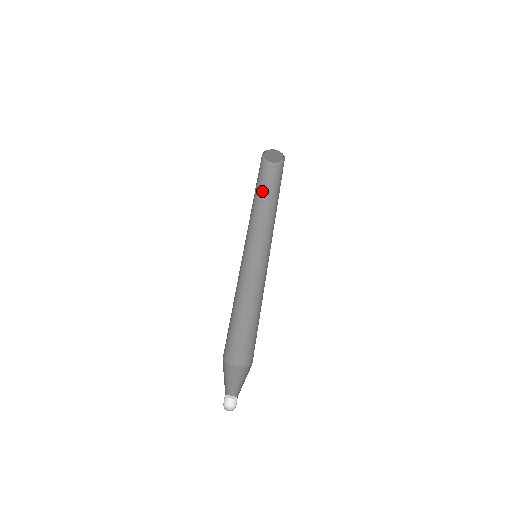
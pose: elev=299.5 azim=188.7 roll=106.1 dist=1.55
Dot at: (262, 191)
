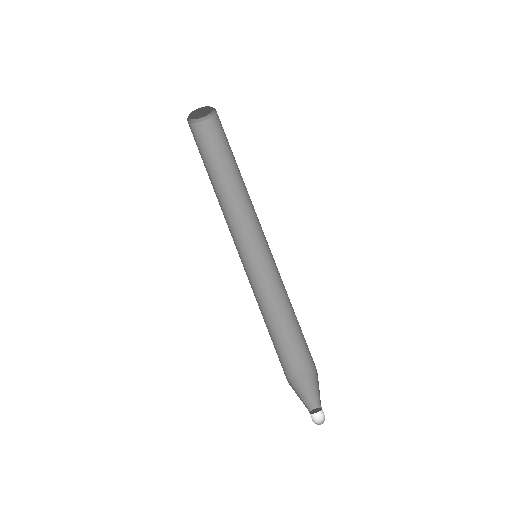
Dot at: (208, 165)
